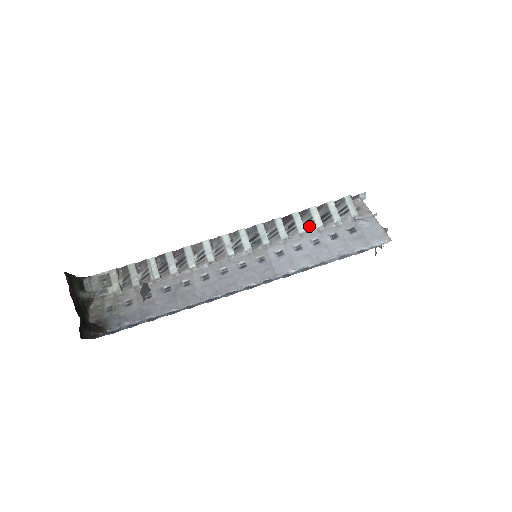
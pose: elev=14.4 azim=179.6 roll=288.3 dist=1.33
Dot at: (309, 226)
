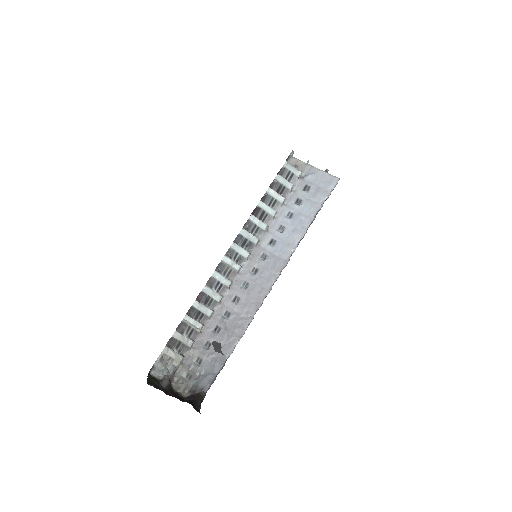
Dot at: (274, 206)
